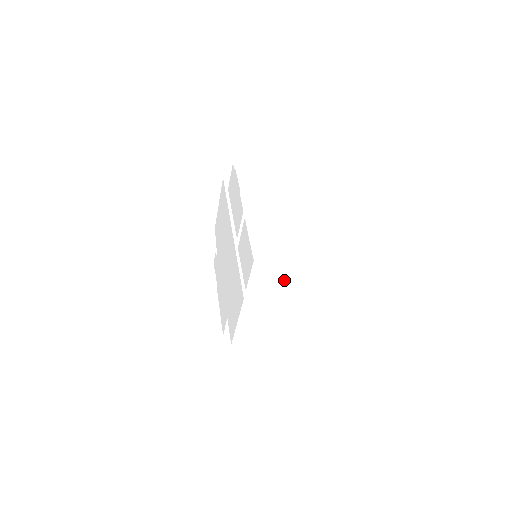
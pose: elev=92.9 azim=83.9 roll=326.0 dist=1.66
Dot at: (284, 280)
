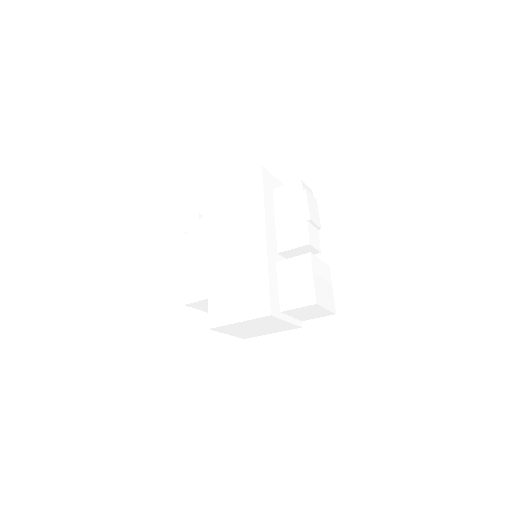
Dot at: (307, 315)
